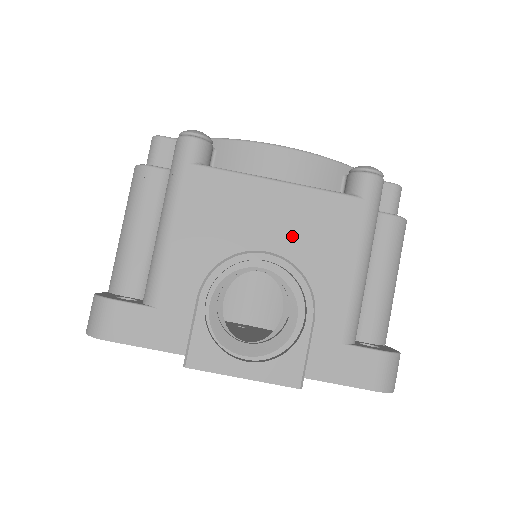
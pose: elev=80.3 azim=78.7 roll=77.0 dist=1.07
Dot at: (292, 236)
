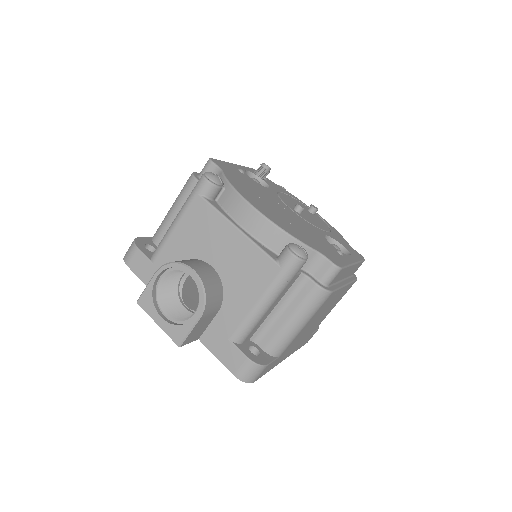
Dot at: (231, 265)
